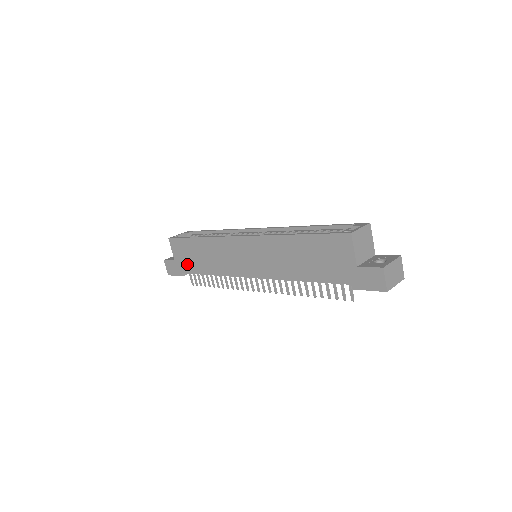
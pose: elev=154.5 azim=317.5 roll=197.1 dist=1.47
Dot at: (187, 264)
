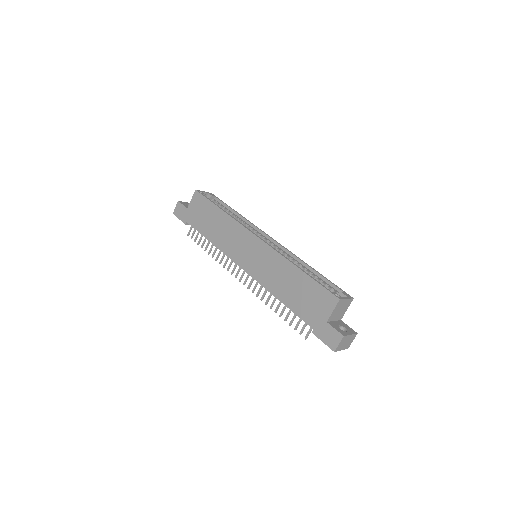
Dot at: (196, 219)
